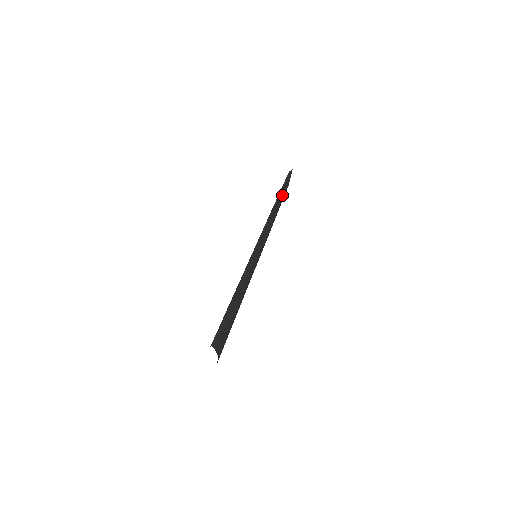
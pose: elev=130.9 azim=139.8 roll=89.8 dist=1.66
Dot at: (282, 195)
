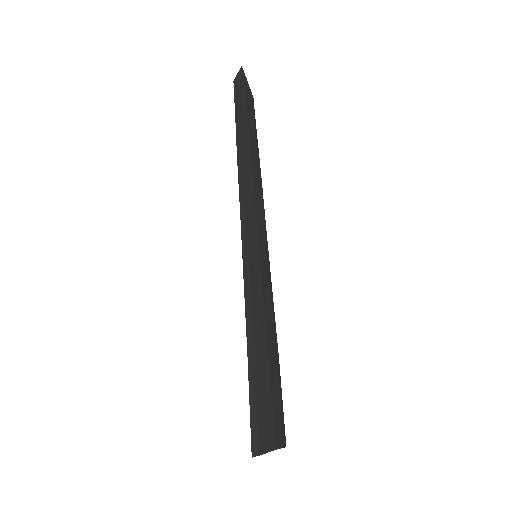
Dot at: (245, 126)
